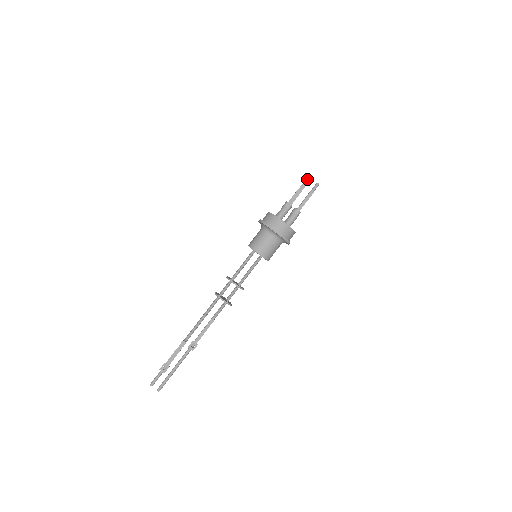
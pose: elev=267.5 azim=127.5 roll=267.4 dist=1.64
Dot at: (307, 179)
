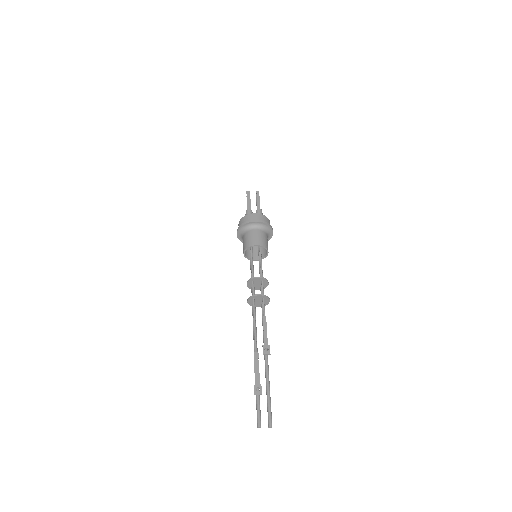
Dot at: occluded
